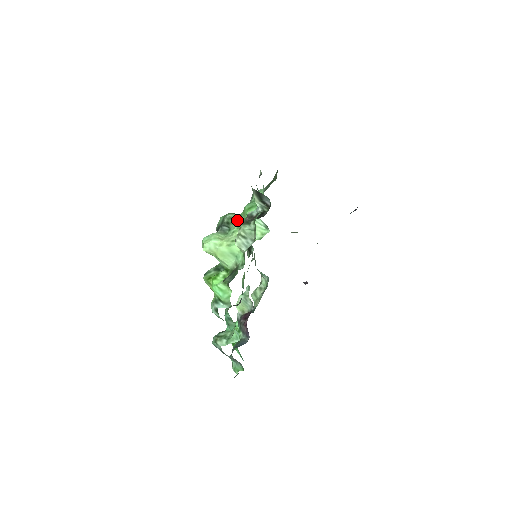
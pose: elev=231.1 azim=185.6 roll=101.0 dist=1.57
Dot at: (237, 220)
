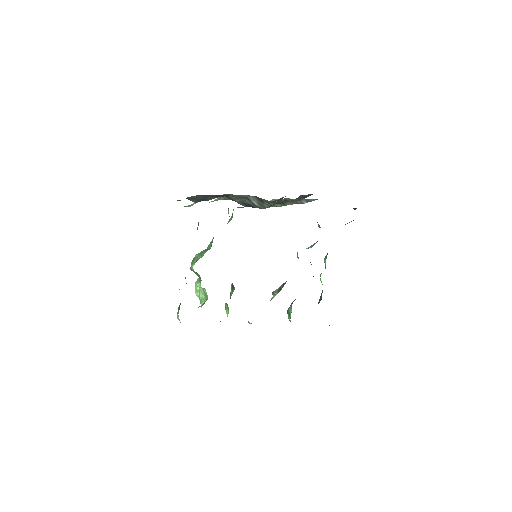
Dot at: (195, 272)
